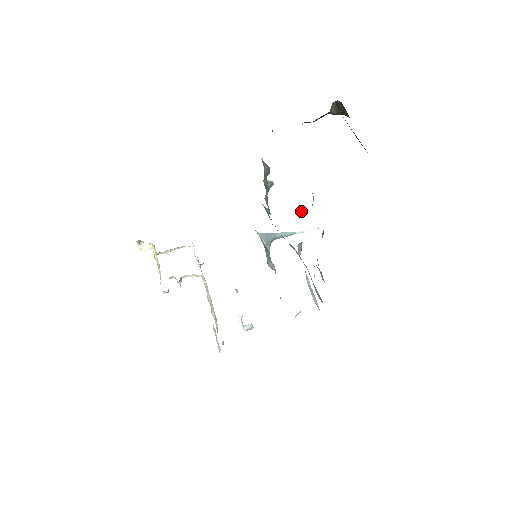
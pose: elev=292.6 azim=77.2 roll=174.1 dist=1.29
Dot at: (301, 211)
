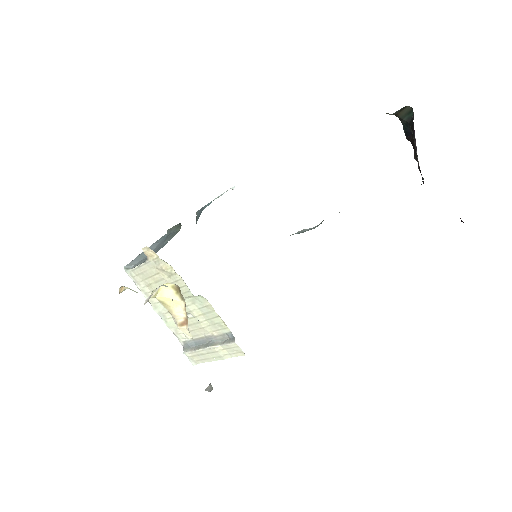
Dot at: (339, 212)
